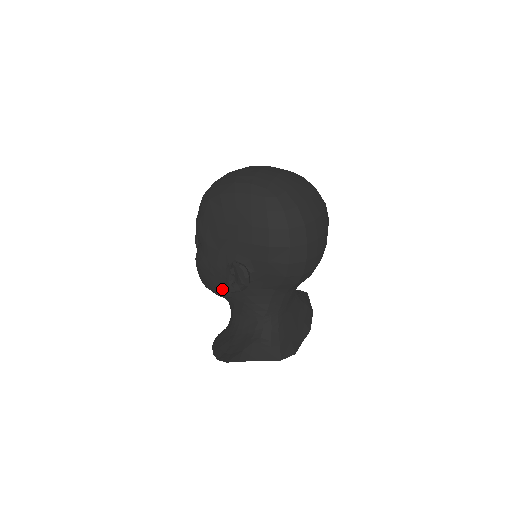
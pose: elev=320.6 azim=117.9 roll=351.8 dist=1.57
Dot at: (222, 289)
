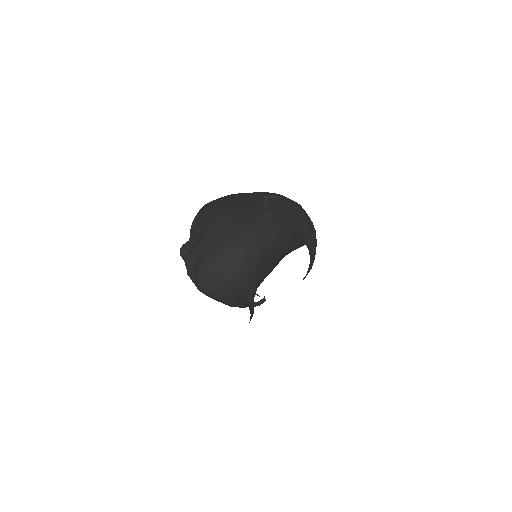
Dot at: (254, 221)
